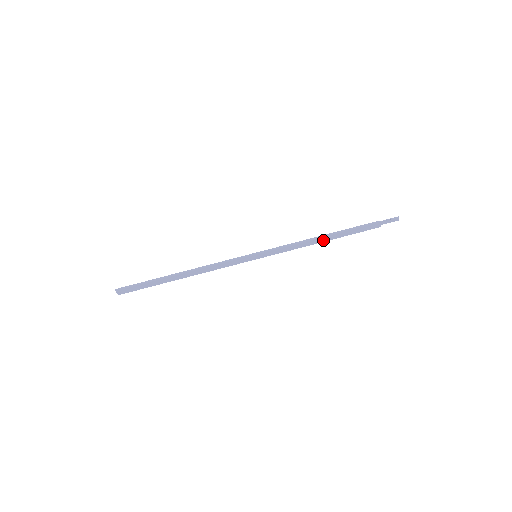
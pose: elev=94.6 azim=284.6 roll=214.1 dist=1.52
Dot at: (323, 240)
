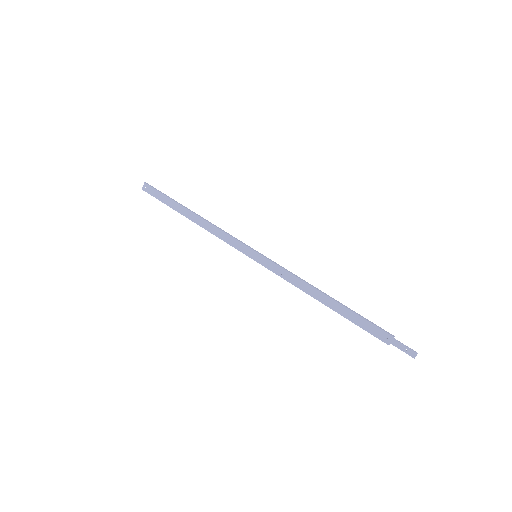
Dot at: (323, 300)
